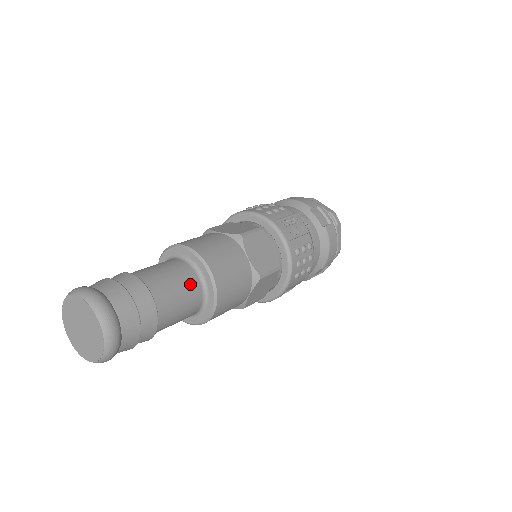
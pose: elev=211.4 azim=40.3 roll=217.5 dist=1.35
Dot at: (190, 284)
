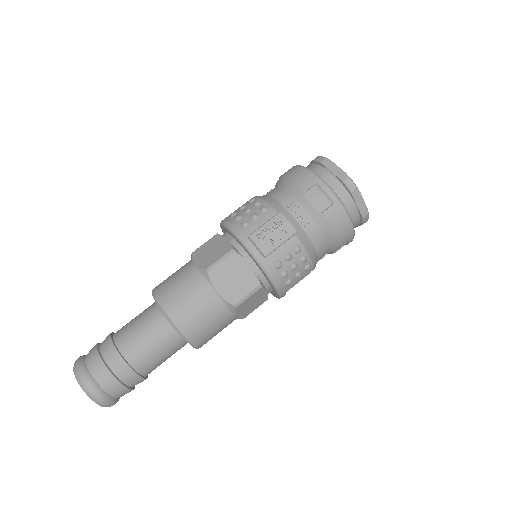
Dot at: (162, 335)
